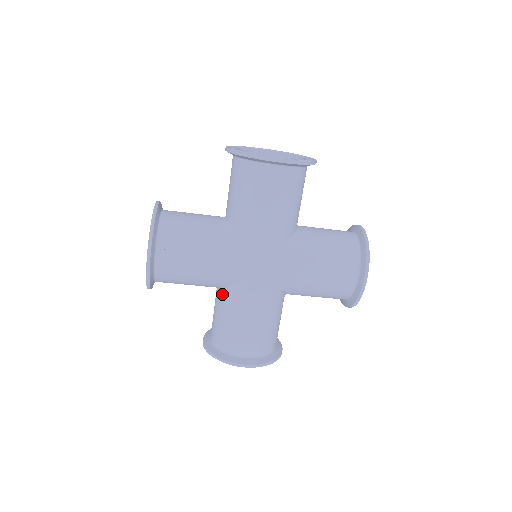
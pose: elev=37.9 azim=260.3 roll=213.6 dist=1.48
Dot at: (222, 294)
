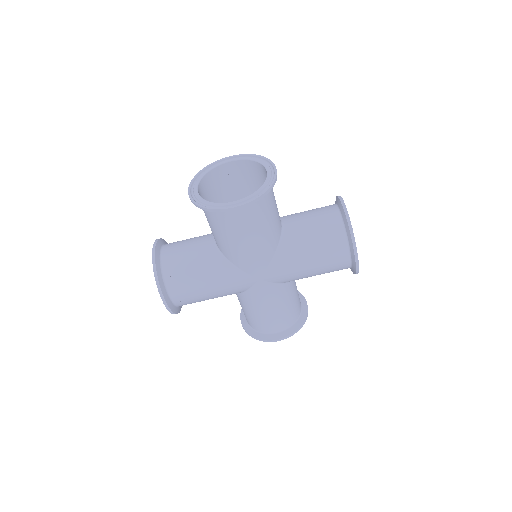
Dot at: (239, 296)
